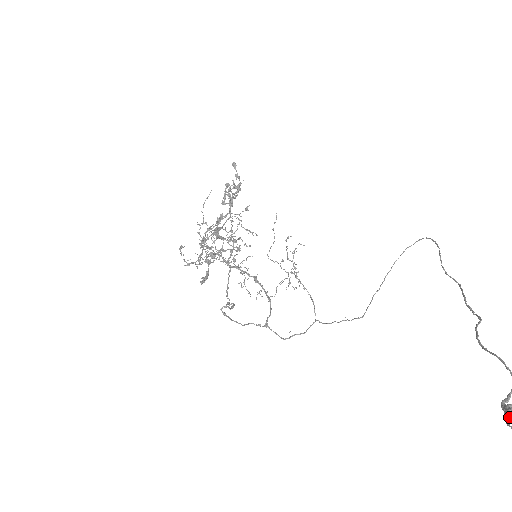
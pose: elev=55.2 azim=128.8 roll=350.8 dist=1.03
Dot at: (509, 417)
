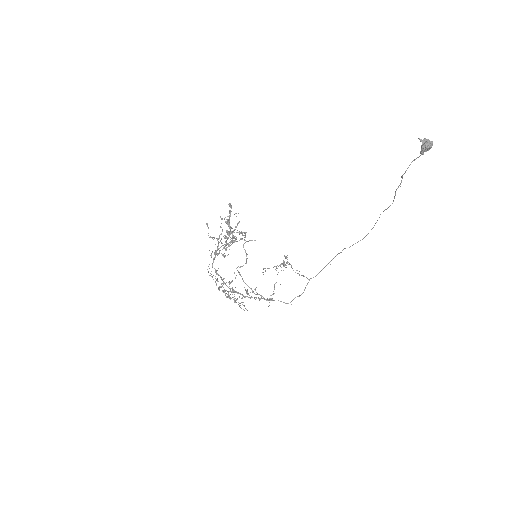
Dot at: (424, 147)
